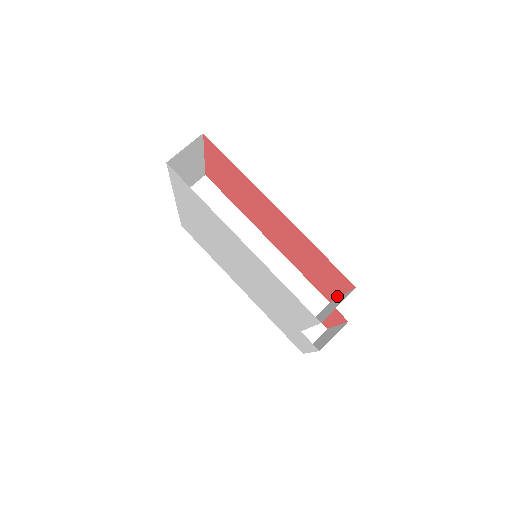
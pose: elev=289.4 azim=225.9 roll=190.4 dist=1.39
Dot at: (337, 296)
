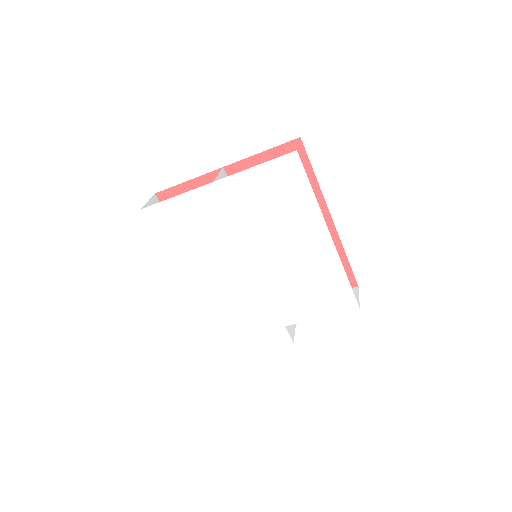
Dot at: occluded
